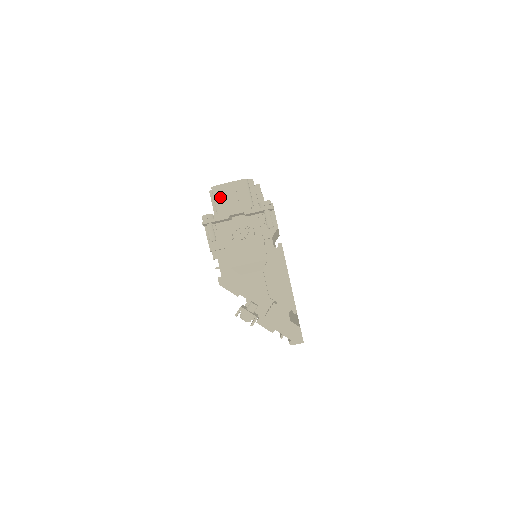
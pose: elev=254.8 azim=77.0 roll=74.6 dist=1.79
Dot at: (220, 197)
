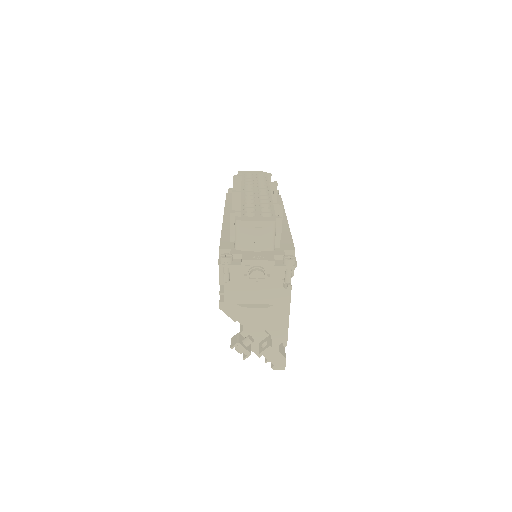
Dot at: (243, 233)
